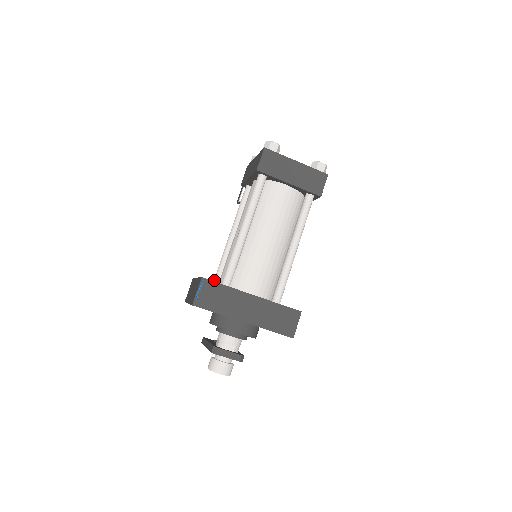
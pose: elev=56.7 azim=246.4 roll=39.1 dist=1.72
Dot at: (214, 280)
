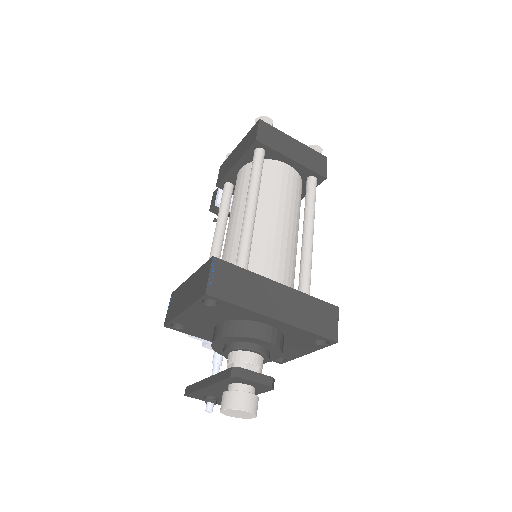
Dot at: occluded
